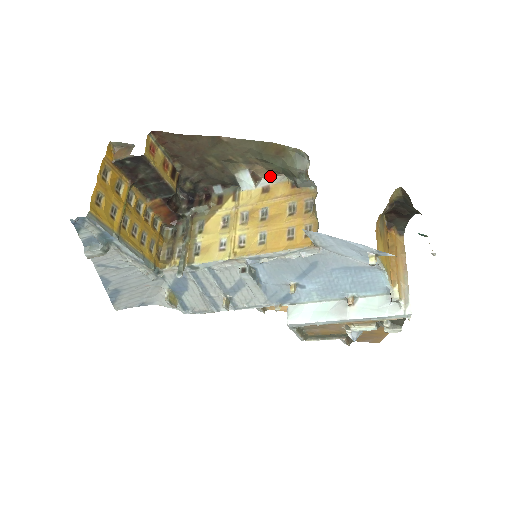
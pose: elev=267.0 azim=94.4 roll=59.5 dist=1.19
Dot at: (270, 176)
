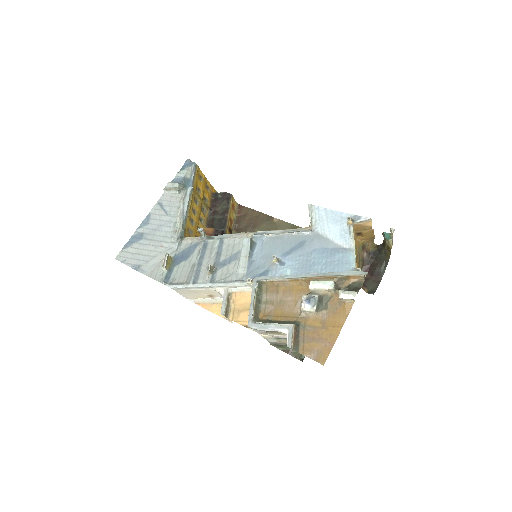
Dot at: occluded
